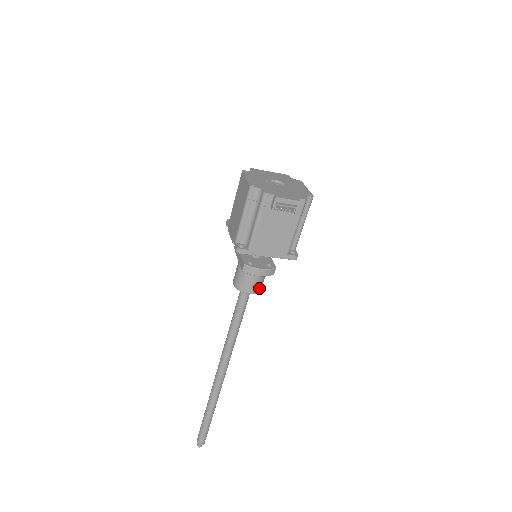
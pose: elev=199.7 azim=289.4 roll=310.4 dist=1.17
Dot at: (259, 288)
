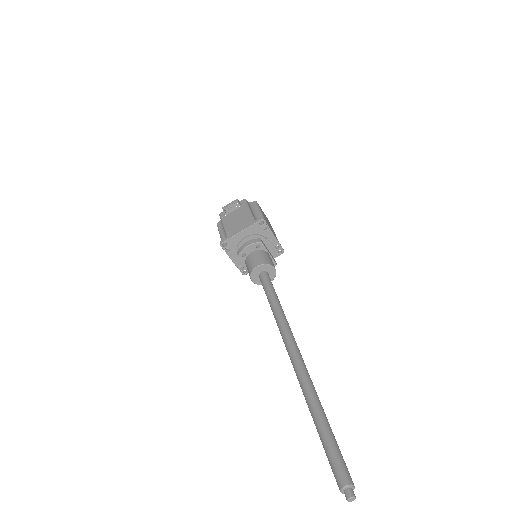
Dot at: (264, 261)
